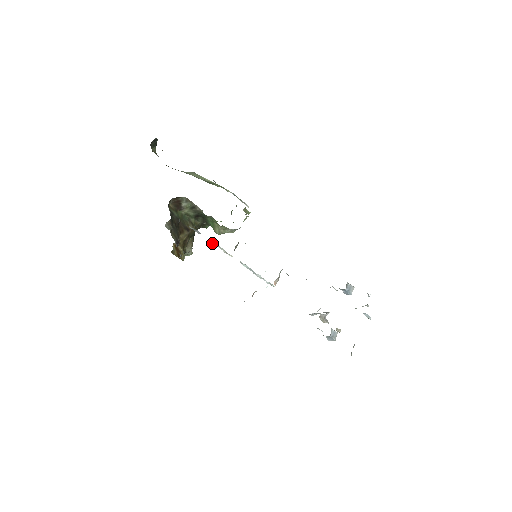
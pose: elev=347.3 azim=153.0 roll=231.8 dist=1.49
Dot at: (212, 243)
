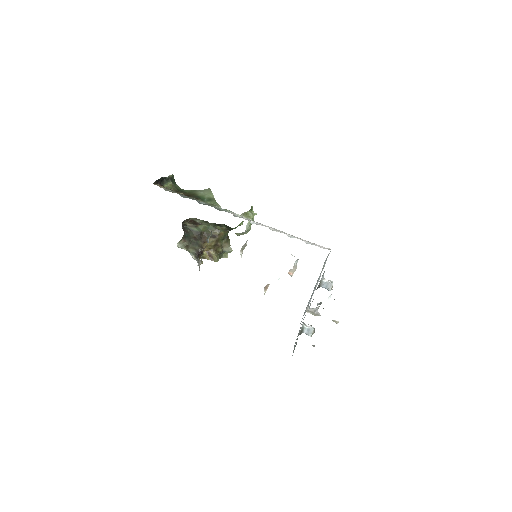
Dot at: occluded
